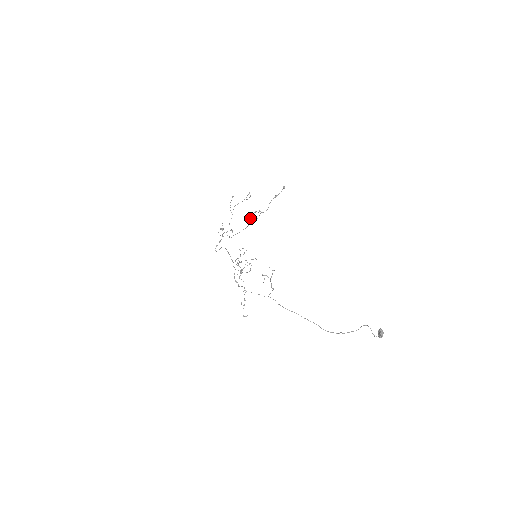
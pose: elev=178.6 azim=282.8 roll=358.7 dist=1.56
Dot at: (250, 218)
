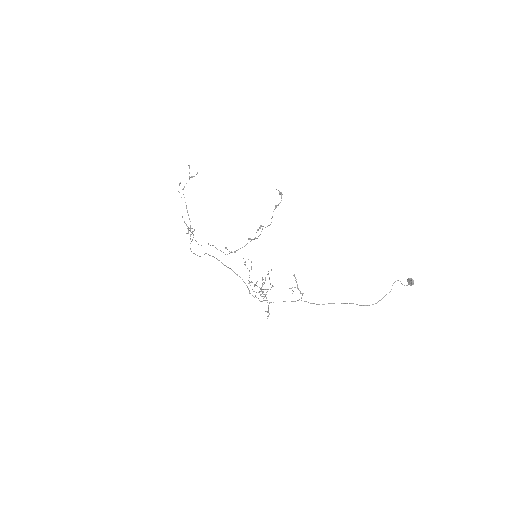
Dot at: occluded
